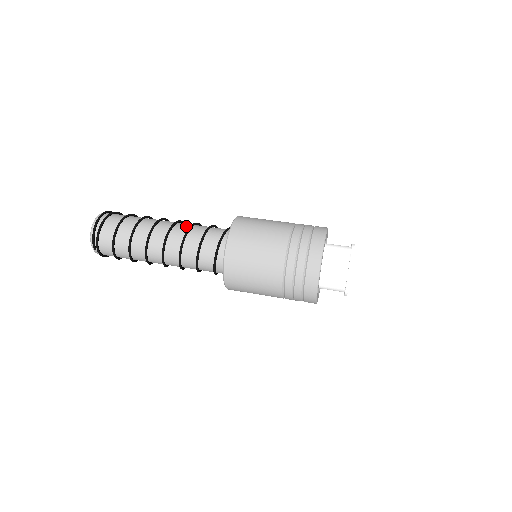
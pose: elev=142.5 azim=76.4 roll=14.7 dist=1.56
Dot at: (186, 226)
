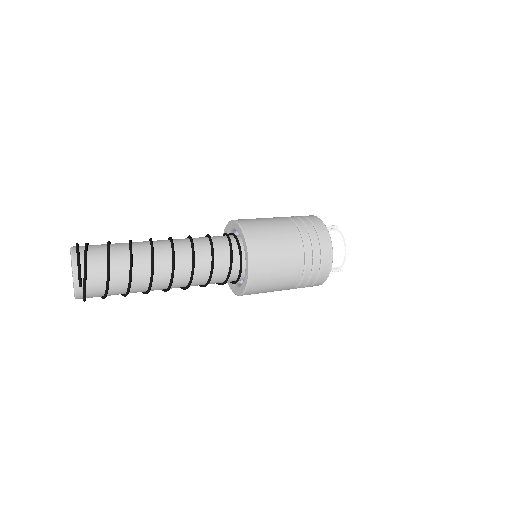
Dot at: occluded
